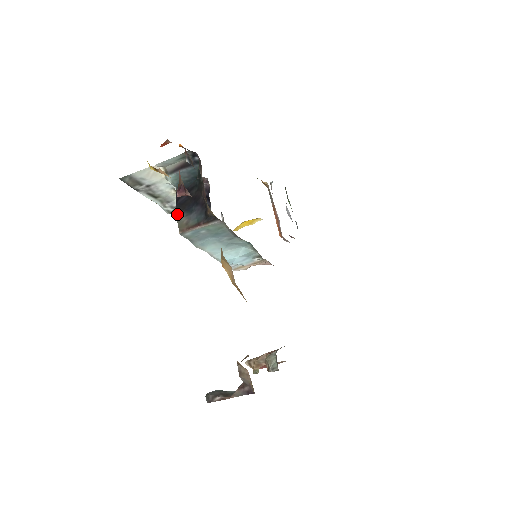
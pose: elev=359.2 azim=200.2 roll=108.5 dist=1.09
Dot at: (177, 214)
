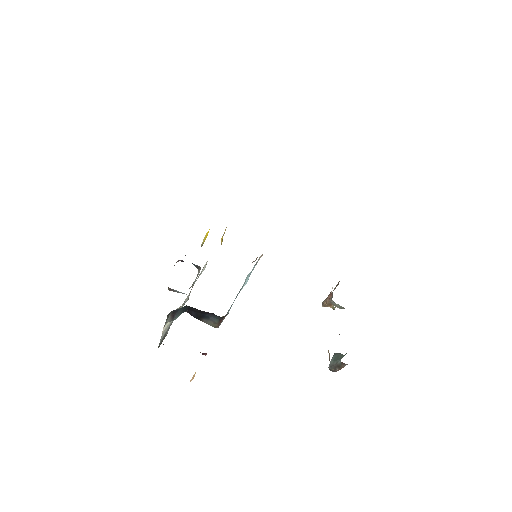
Dot at: (202, 321)
